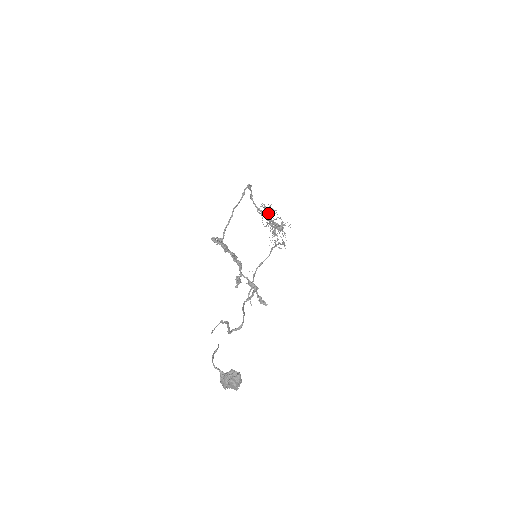
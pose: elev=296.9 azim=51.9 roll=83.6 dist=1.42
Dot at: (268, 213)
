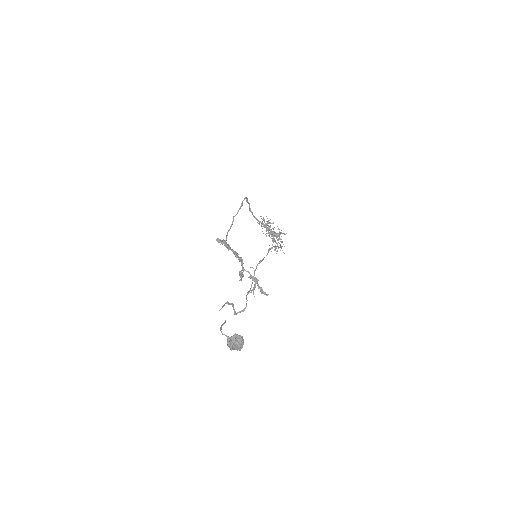
Dot at: occluded
